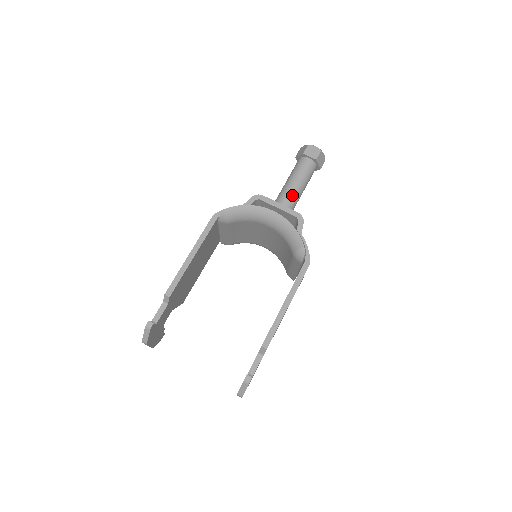
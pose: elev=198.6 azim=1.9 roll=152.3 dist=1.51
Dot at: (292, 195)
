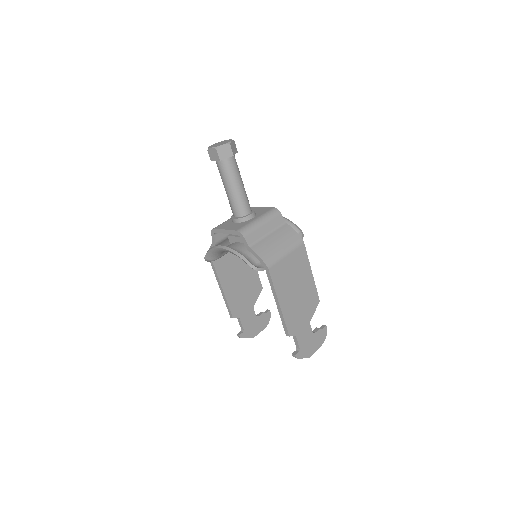
Dot at: (233, 202)
